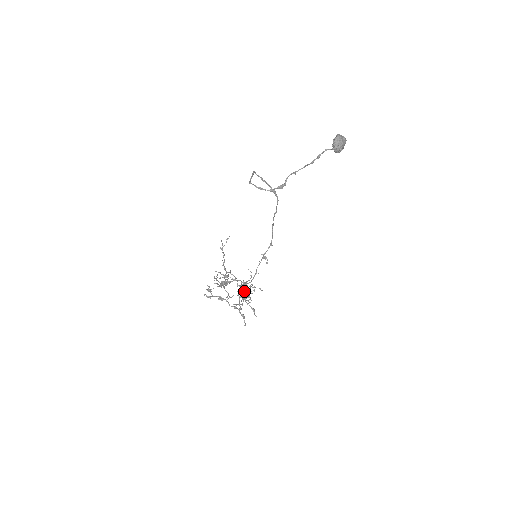
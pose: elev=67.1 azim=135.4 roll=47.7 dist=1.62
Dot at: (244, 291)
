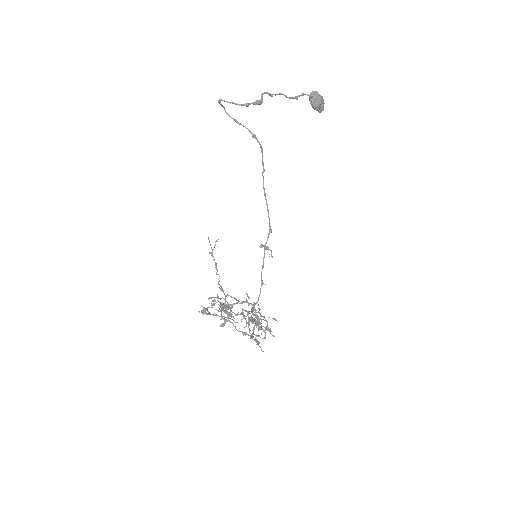
Dot at: (252, 311)
